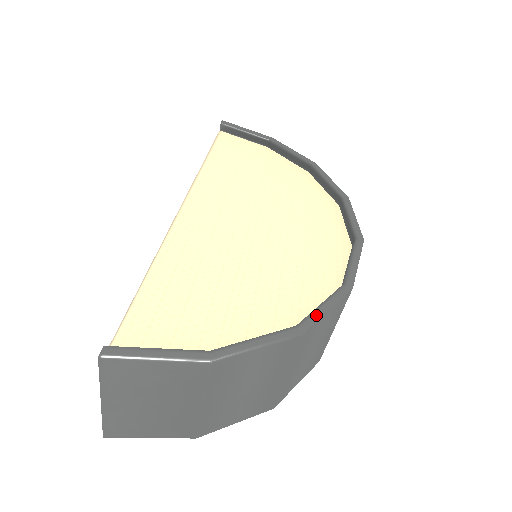
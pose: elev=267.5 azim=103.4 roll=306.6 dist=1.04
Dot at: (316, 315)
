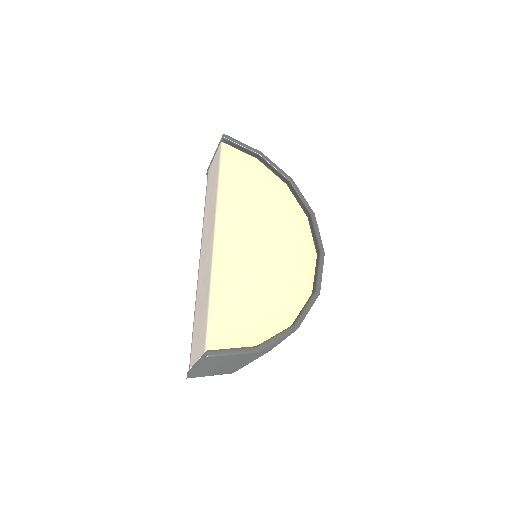
Dot at: (303, 316)
